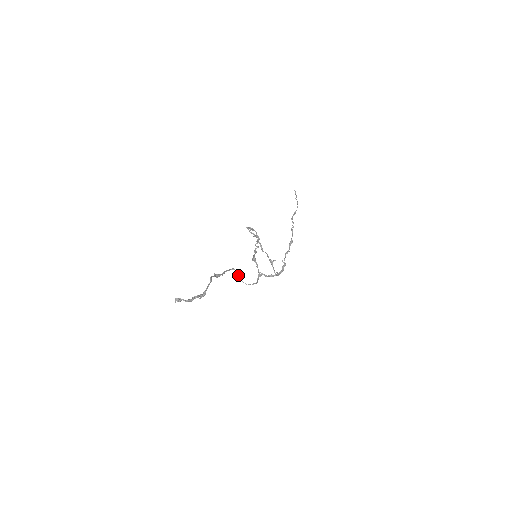
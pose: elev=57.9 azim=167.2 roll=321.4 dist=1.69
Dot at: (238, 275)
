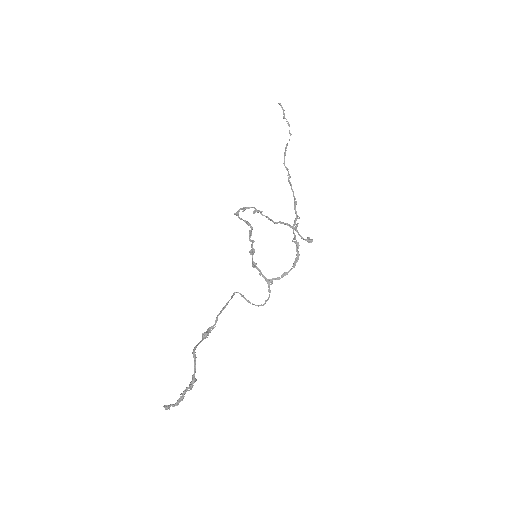
Dot at: (244, 298)
